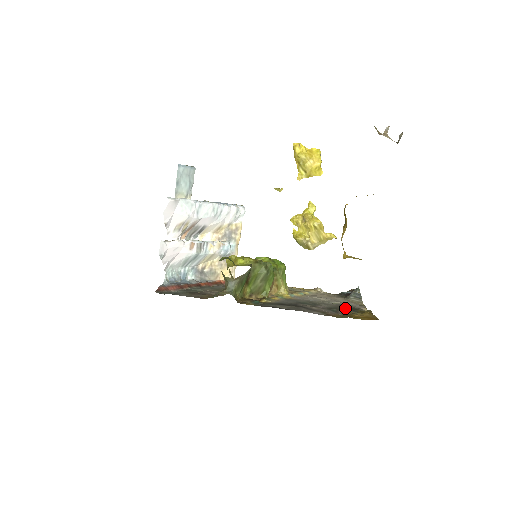
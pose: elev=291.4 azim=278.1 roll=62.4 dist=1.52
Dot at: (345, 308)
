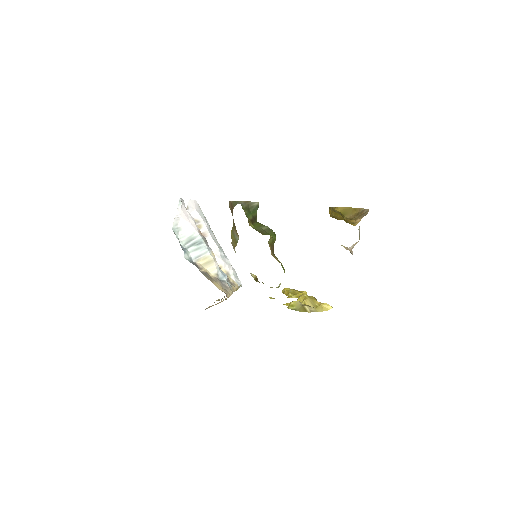
Dot at: occluded
